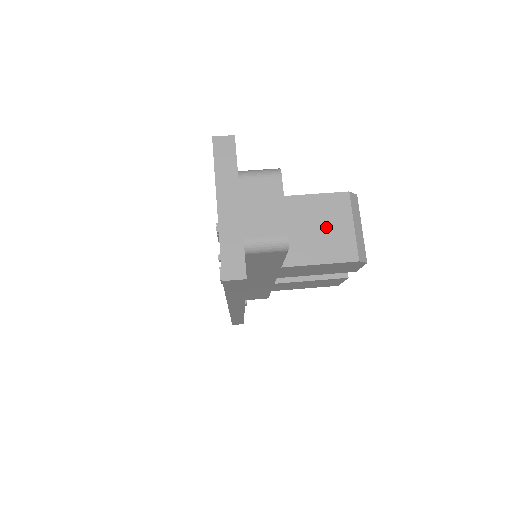
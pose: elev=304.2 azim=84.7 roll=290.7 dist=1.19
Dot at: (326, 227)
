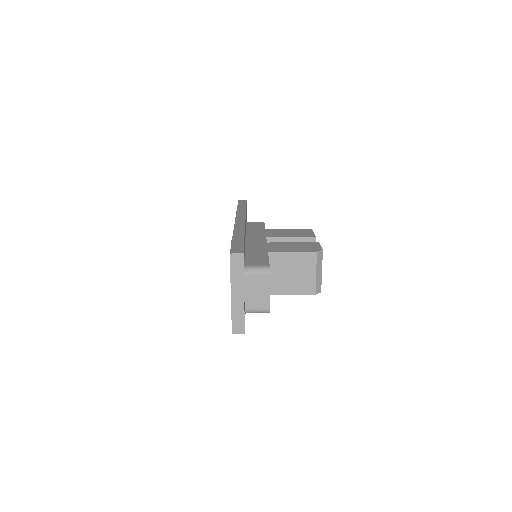
Dot at: (298, 273)
